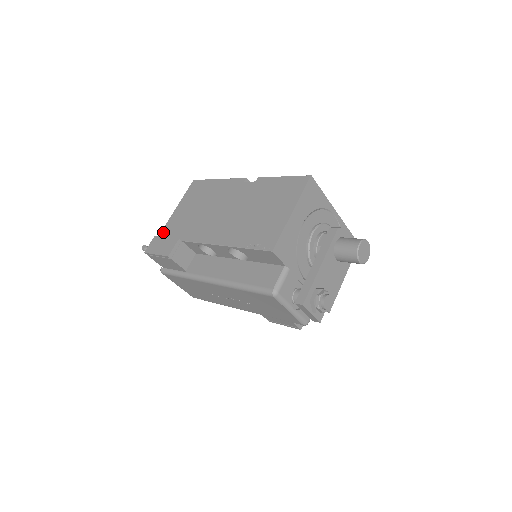
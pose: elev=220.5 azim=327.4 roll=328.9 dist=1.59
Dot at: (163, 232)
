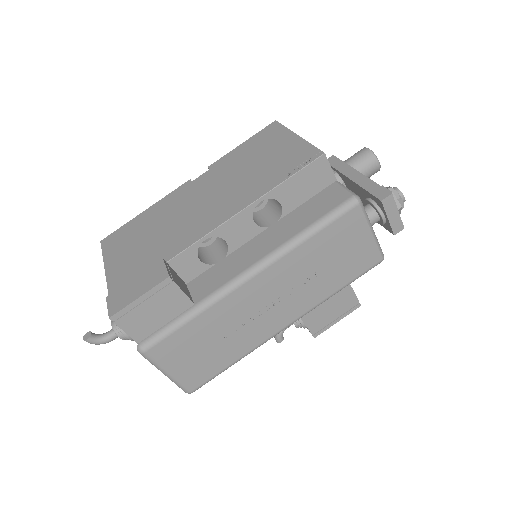
Dot at: (114, 290)
